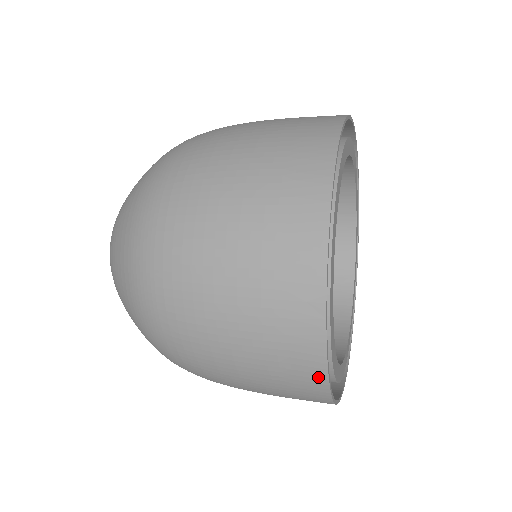
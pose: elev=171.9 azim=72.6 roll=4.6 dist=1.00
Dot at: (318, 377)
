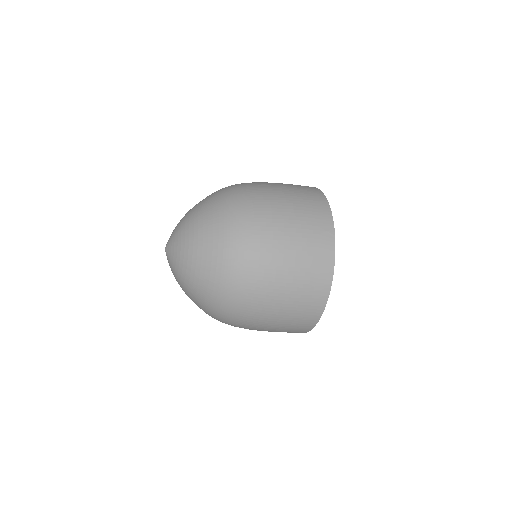
Dot at: (329, 274)
